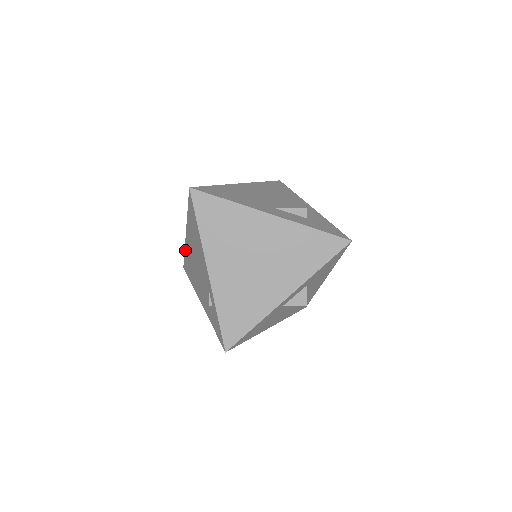
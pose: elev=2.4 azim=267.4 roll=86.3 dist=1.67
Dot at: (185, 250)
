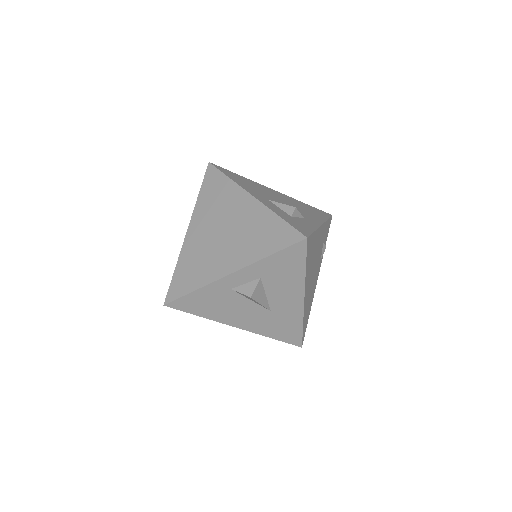
Dot at: occluded
